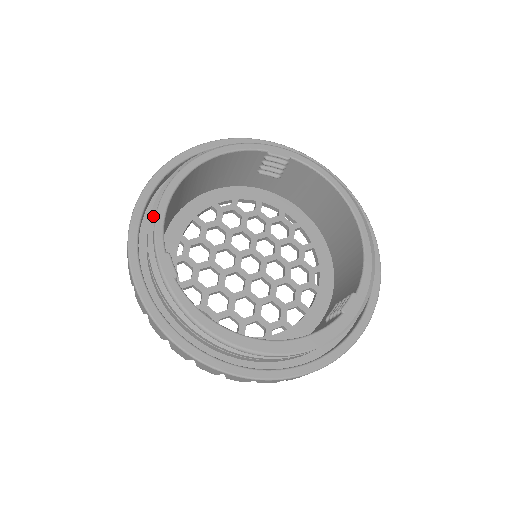
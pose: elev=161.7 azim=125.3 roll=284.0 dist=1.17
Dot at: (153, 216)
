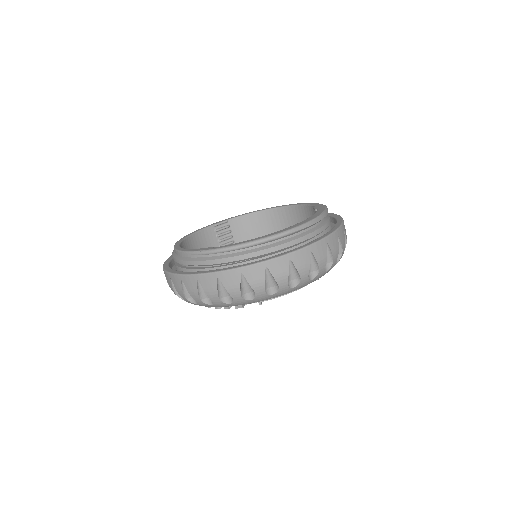
Dot at: (178, 257)
